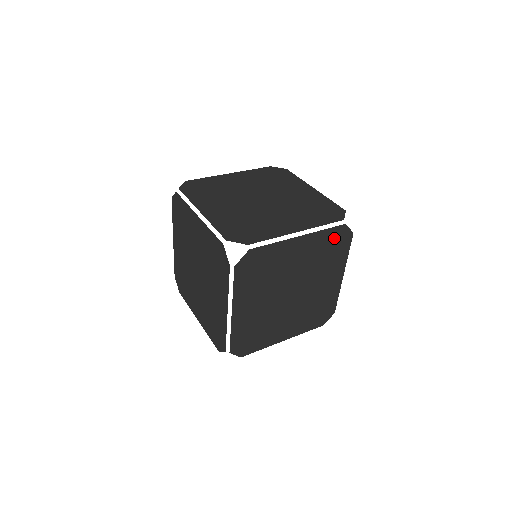
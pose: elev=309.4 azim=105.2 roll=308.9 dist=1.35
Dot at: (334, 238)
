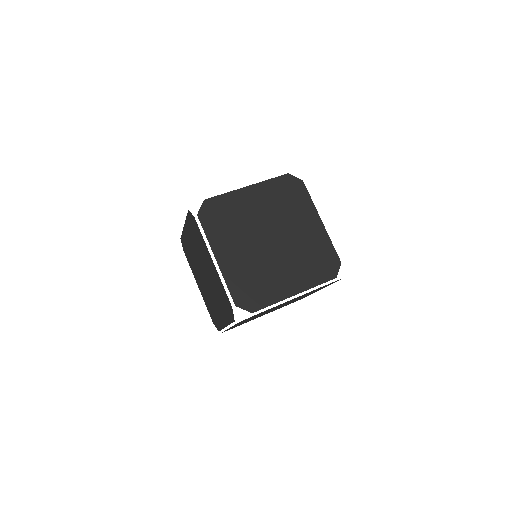
Dot at: occluded
